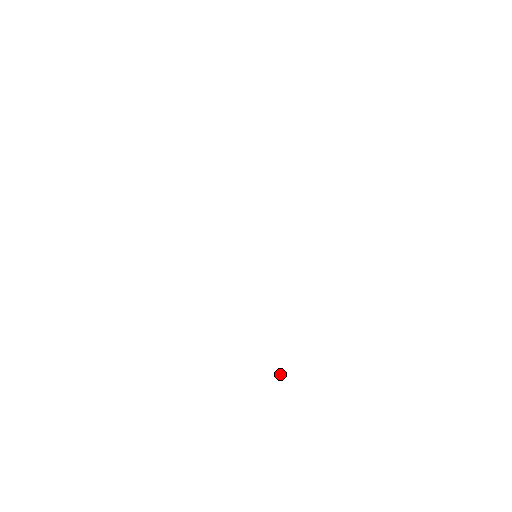
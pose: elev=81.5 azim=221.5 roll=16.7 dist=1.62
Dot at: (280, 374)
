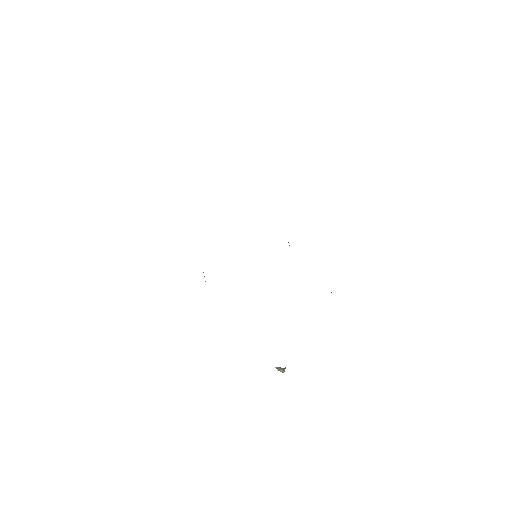
Dot at: (279, 368)
